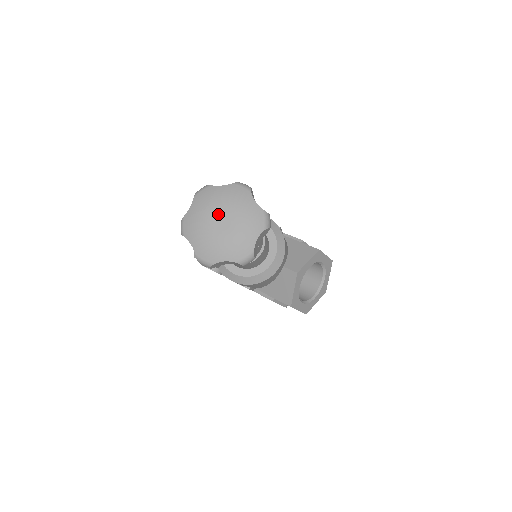
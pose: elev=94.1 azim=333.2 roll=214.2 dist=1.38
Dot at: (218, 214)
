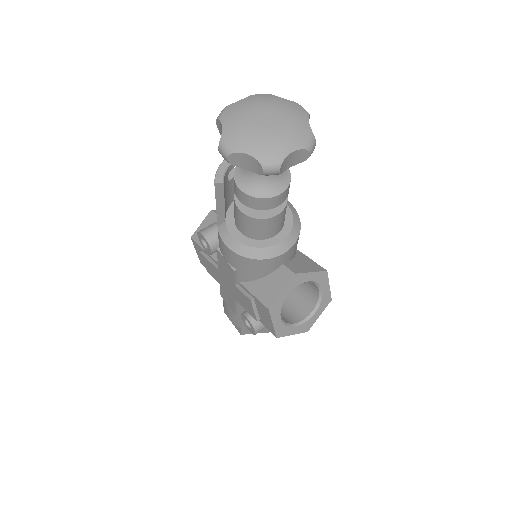
Dot at: (267, 112)
